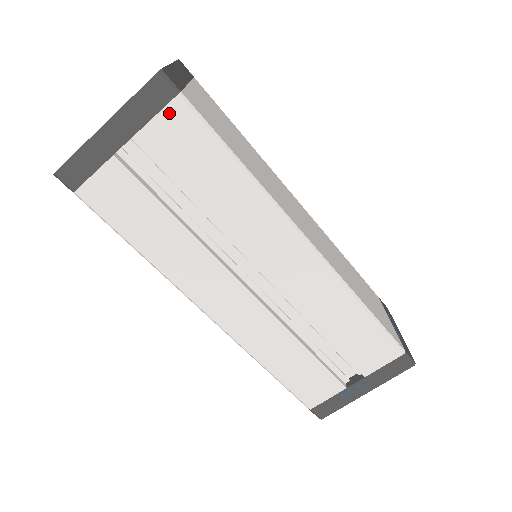
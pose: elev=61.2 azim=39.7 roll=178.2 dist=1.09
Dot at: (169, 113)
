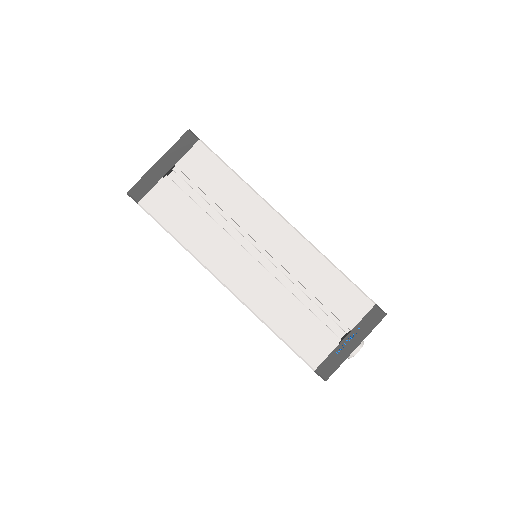
Dot at: (194, 150)
